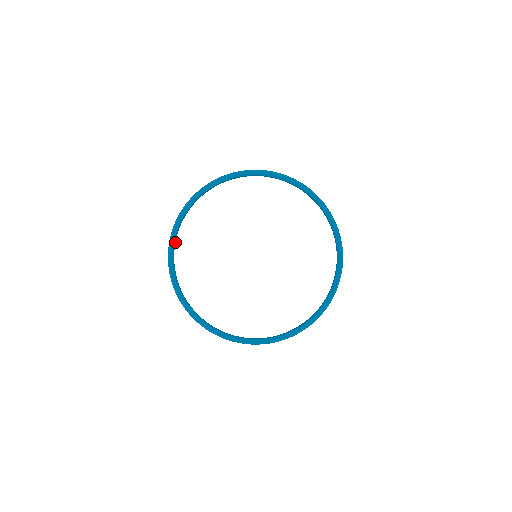
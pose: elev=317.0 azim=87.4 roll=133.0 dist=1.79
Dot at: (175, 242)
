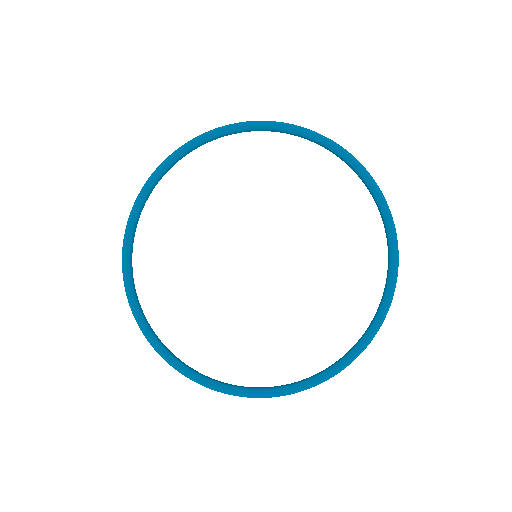
Dot at: (141, 310)
